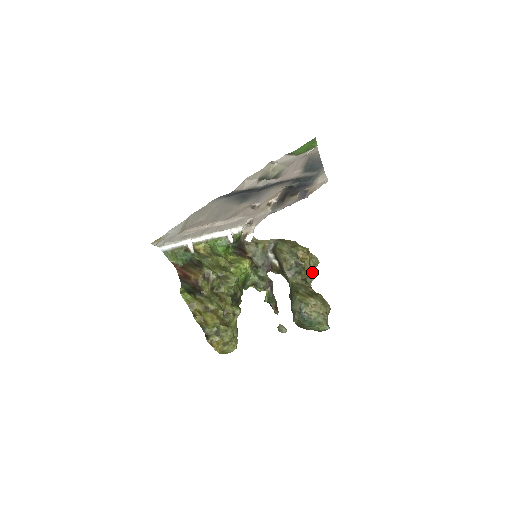
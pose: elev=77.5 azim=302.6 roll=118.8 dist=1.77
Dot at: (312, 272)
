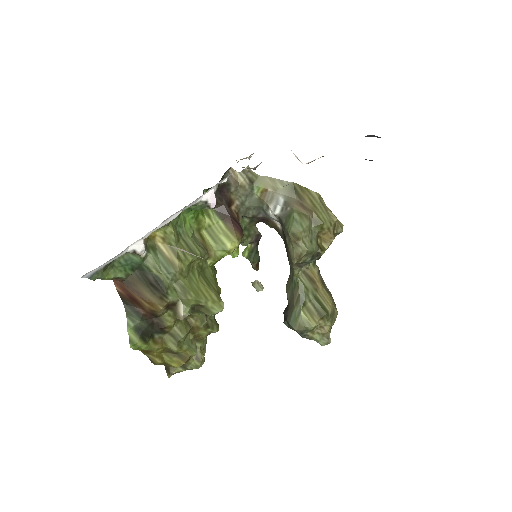
Dot at: occluded
